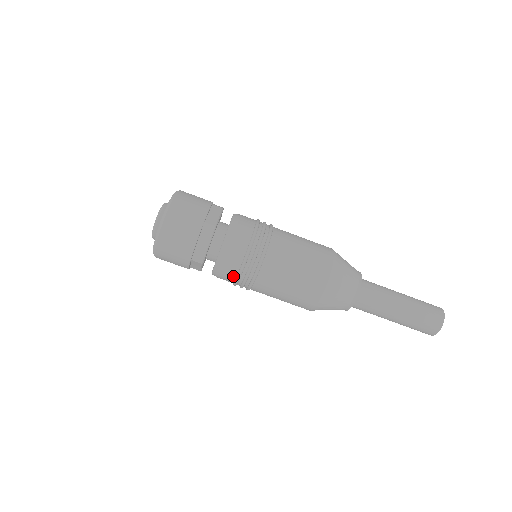
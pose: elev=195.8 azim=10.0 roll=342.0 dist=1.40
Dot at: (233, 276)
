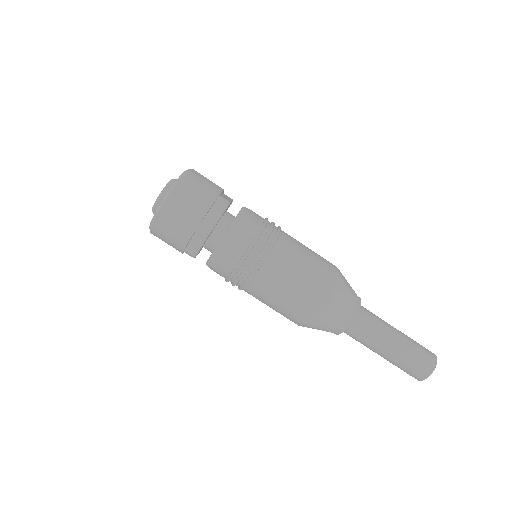
Dot at: (237, 258)
